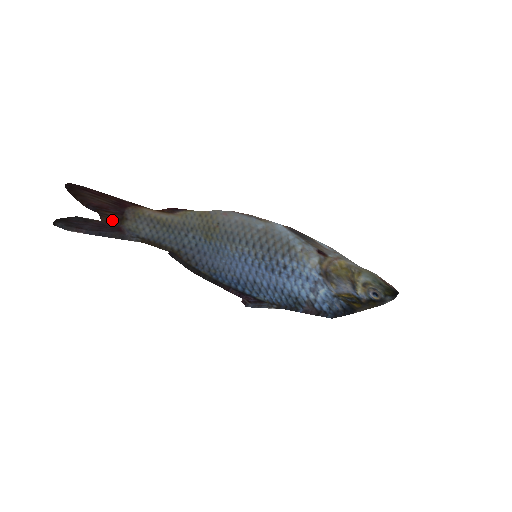
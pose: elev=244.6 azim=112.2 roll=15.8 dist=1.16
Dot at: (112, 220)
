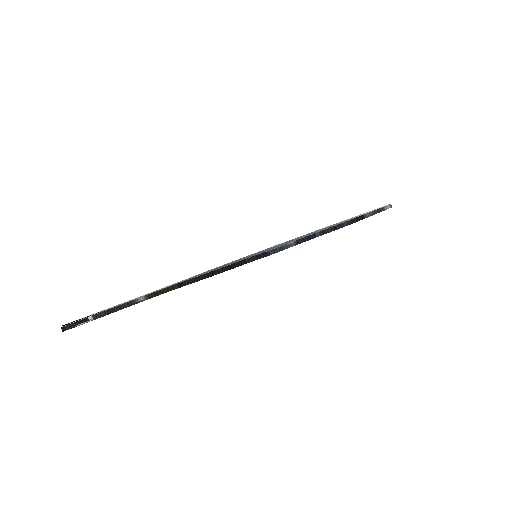
Dot at: (115, 306)
